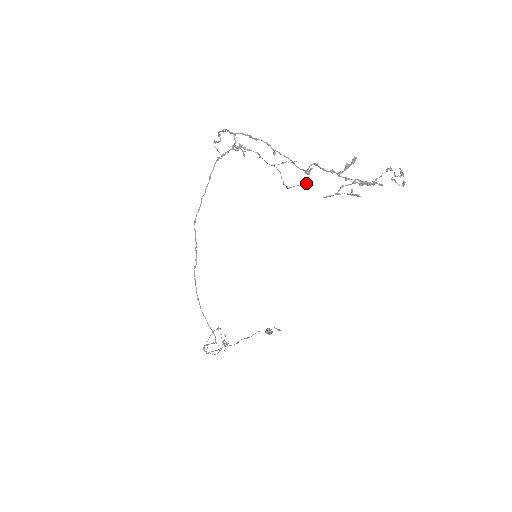
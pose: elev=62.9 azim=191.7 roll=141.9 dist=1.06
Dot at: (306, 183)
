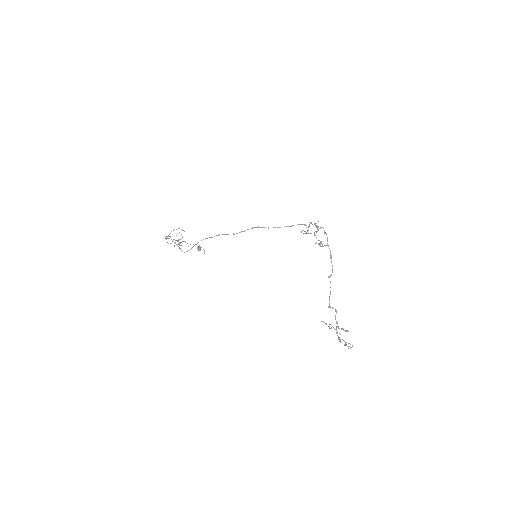
Dot at: occluded
